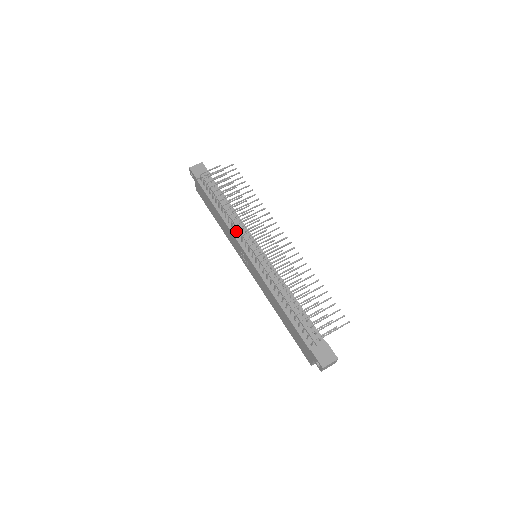
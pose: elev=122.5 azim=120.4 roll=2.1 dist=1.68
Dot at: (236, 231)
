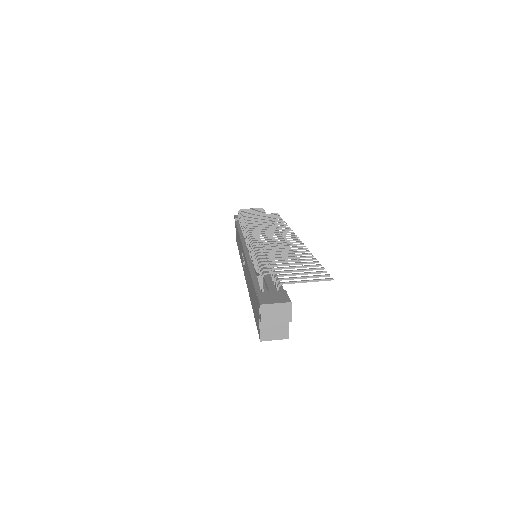
Dot at: occluded
